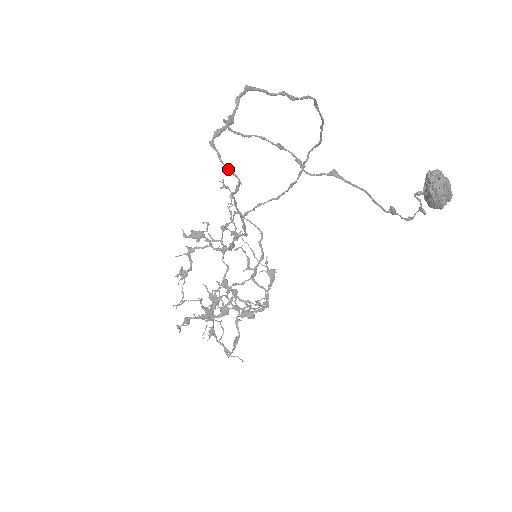
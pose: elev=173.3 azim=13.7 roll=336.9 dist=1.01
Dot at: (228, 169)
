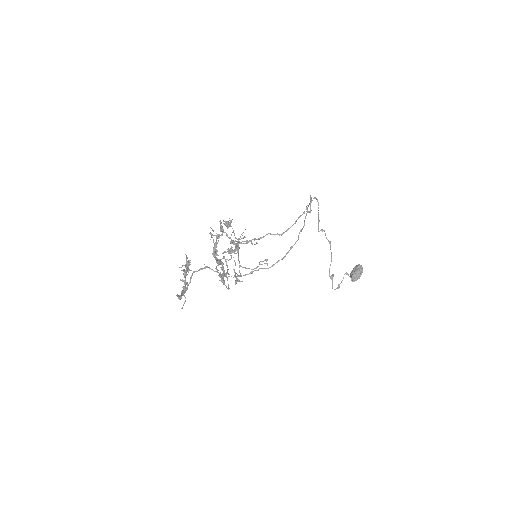
Dot at: occluded
